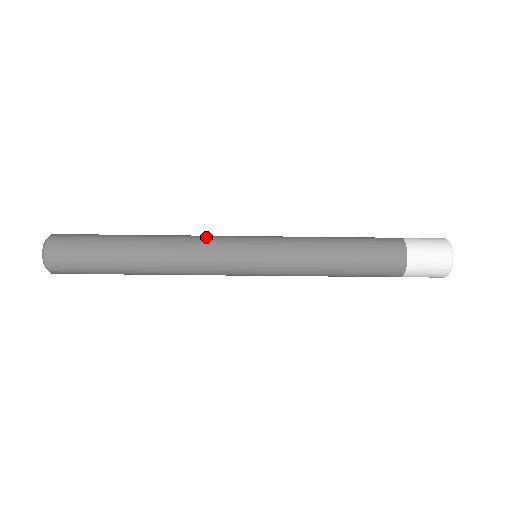
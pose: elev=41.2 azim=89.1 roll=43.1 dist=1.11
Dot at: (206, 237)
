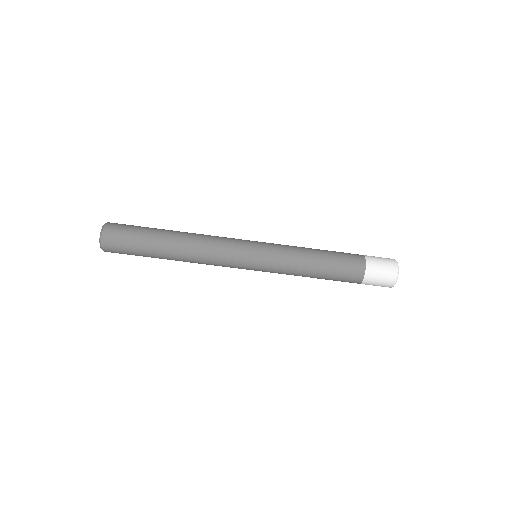
Dot at: (220, 242)
